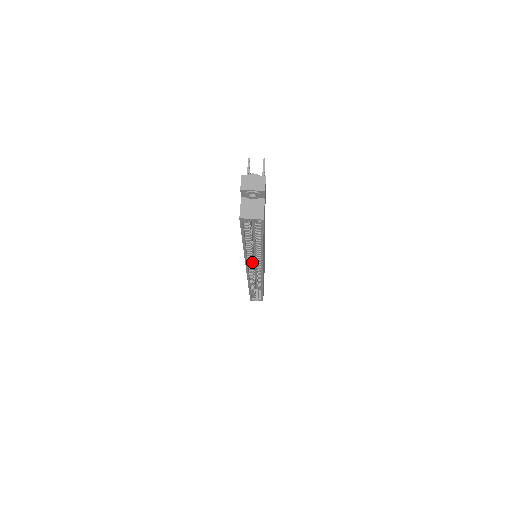
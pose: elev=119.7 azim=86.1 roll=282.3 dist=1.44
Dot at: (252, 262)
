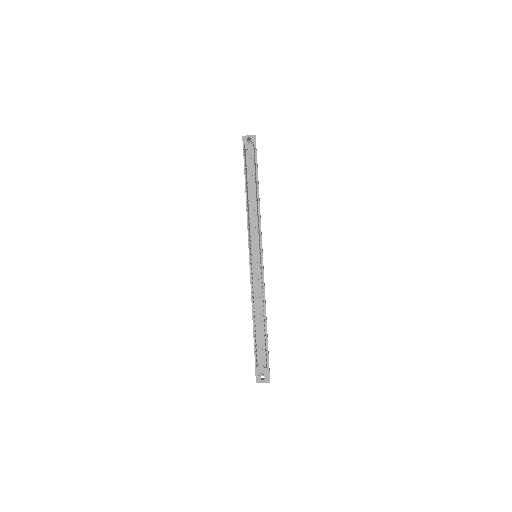
Dot at: occluded
